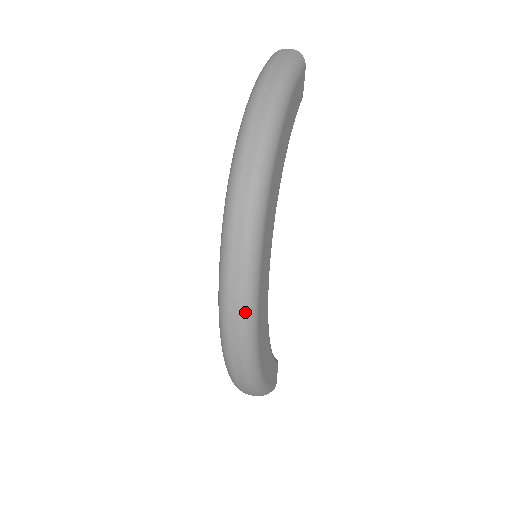
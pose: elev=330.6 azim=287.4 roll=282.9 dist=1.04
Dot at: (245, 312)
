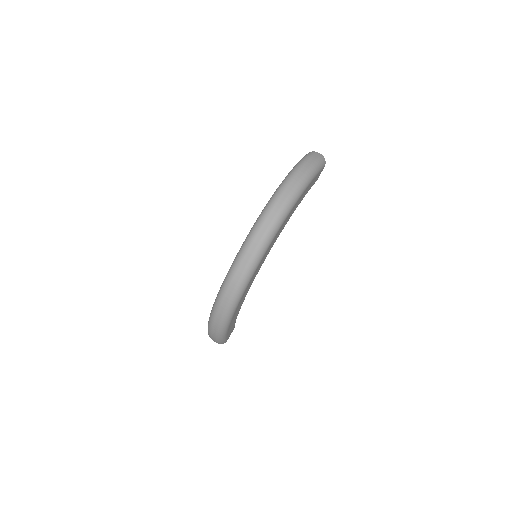
Dot at: (242, 282)
